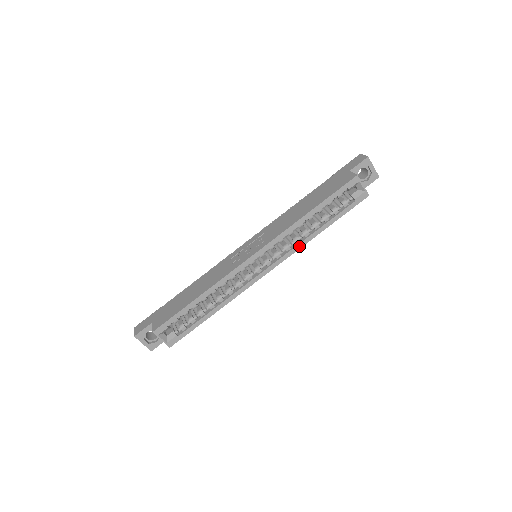
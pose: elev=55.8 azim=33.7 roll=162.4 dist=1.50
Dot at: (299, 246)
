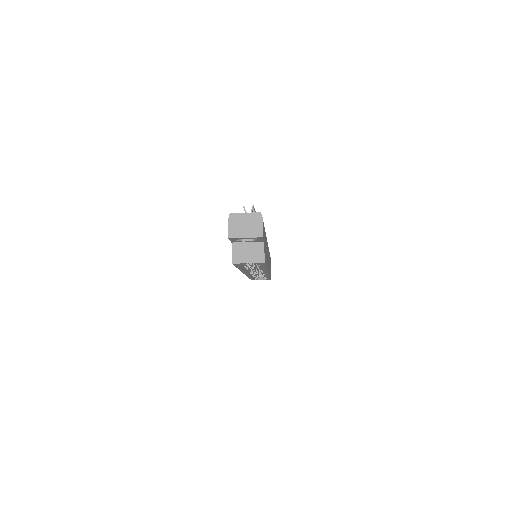
Dot at: (265, 270)
